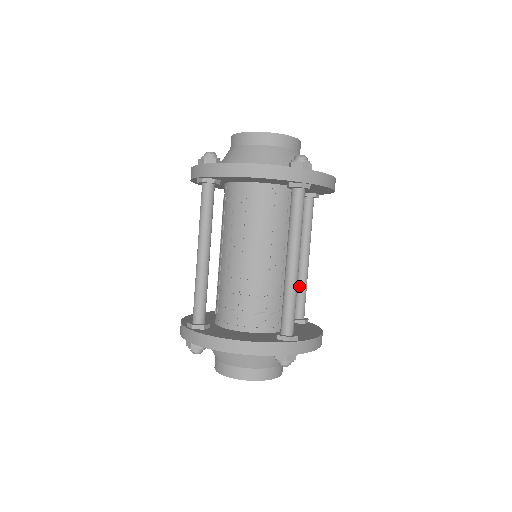
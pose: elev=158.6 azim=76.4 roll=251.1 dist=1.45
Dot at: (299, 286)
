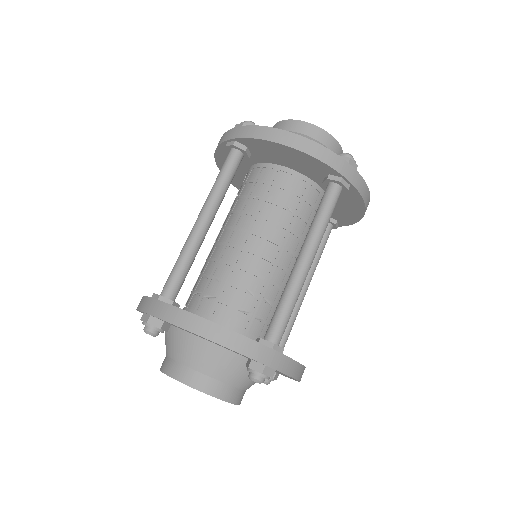
Dot at: occluded
